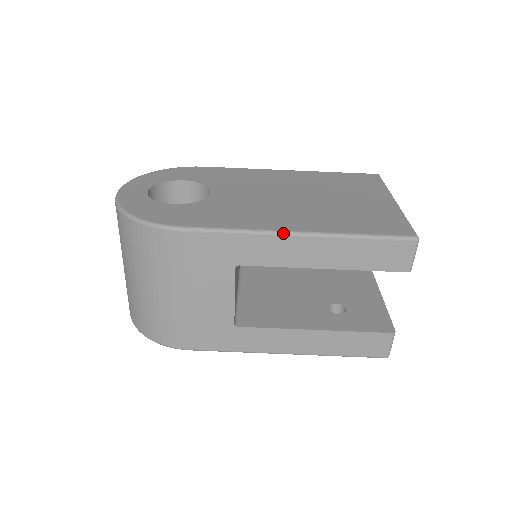
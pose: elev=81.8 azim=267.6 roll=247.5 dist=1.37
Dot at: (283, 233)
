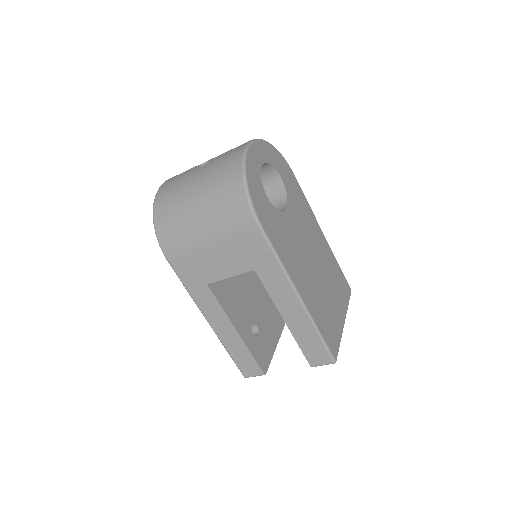
Dot at: (295, 290)
